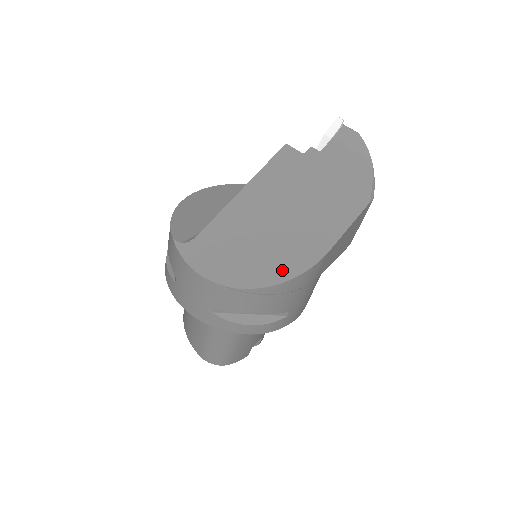
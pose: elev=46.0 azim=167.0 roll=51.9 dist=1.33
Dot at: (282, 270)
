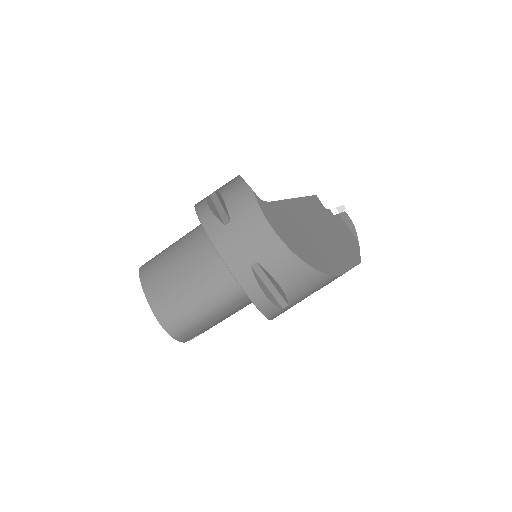
Dot at: (321, 264)
